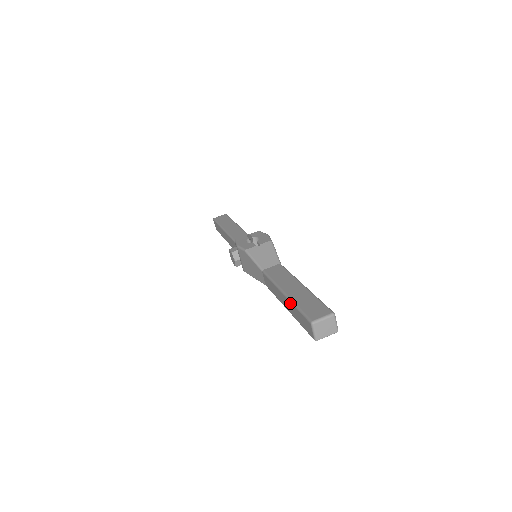
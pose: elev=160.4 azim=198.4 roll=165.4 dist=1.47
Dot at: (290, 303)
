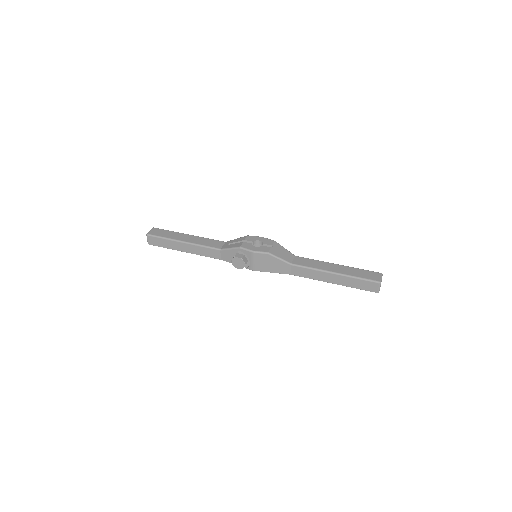
Dot at: (346, 277)
